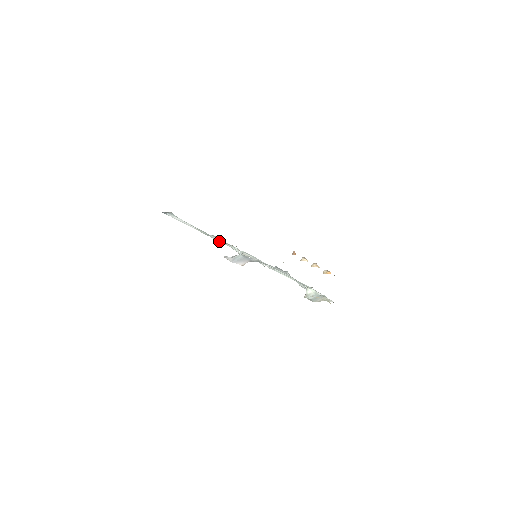
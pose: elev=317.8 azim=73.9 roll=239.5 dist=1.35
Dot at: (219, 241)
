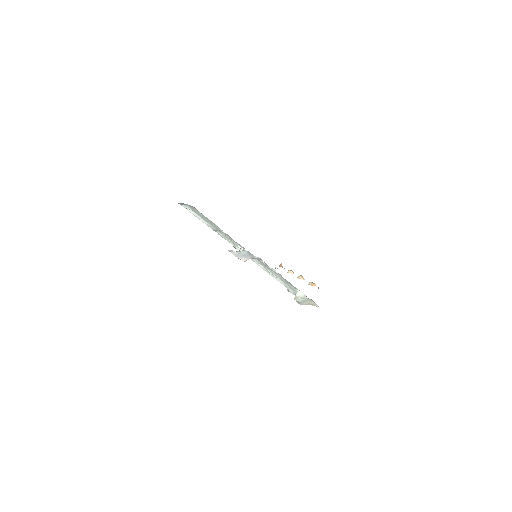
Dot at: (224, 238)
